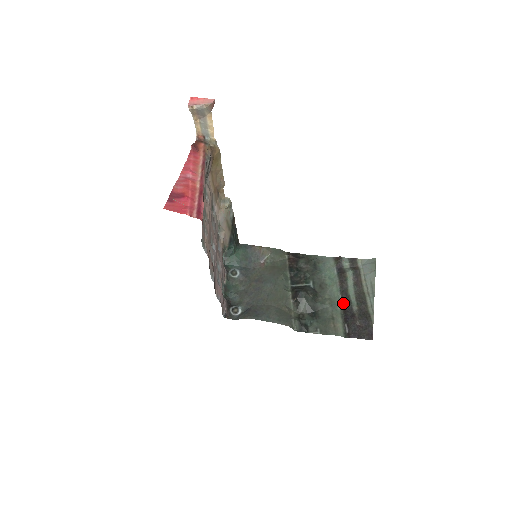
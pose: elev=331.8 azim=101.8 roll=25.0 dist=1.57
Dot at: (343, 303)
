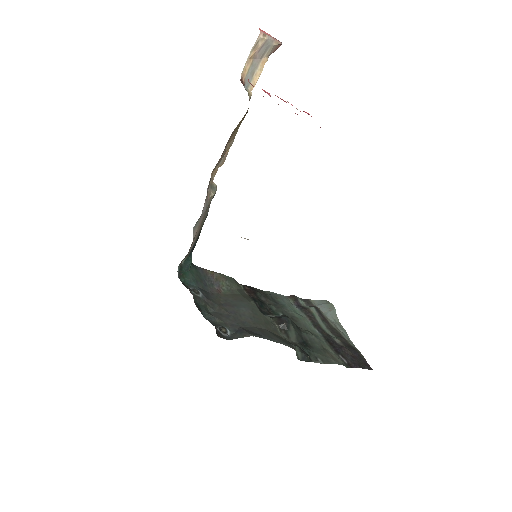
Dot at: (324, 336)
